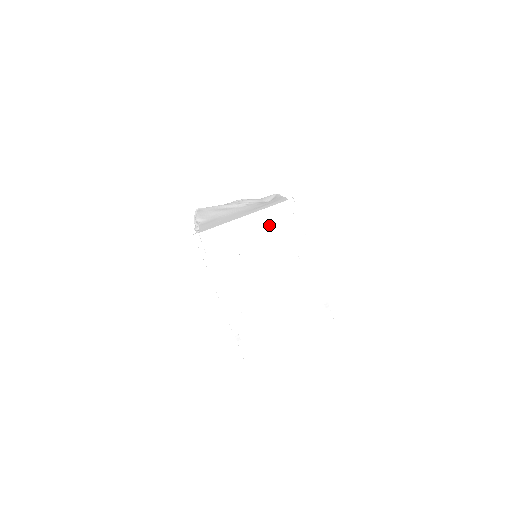
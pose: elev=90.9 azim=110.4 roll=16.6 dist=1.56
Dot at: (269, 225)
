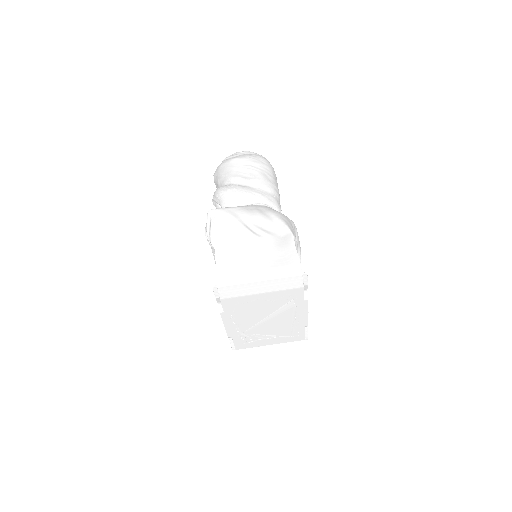
Dot at: (280, 289)
